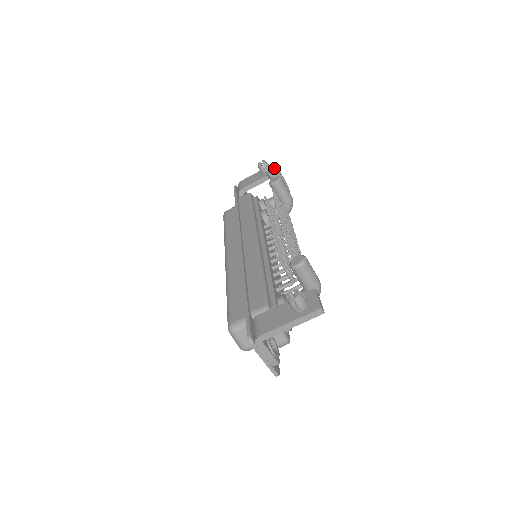
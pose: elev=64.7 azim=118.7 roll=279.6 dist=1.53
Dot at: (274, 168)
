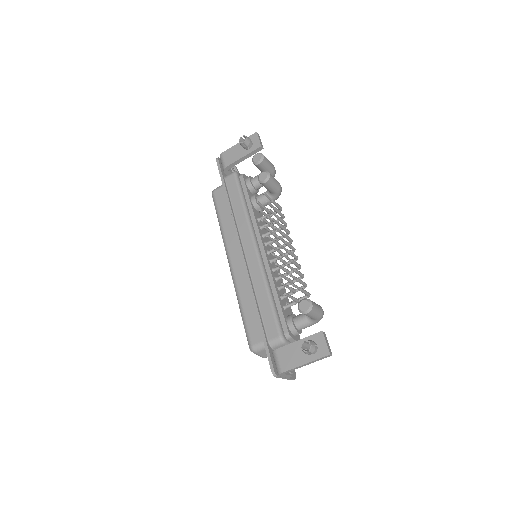
Dot at: (259, 156)
